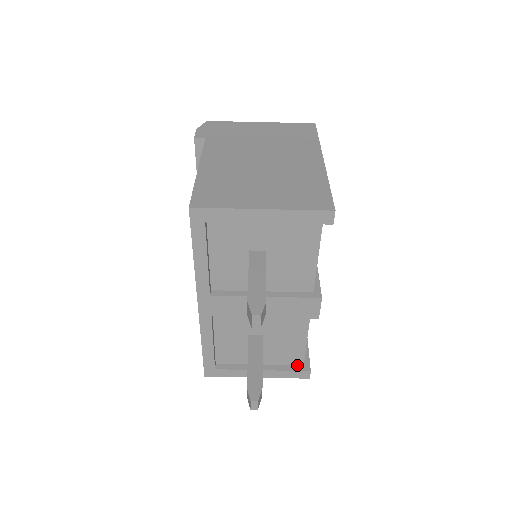
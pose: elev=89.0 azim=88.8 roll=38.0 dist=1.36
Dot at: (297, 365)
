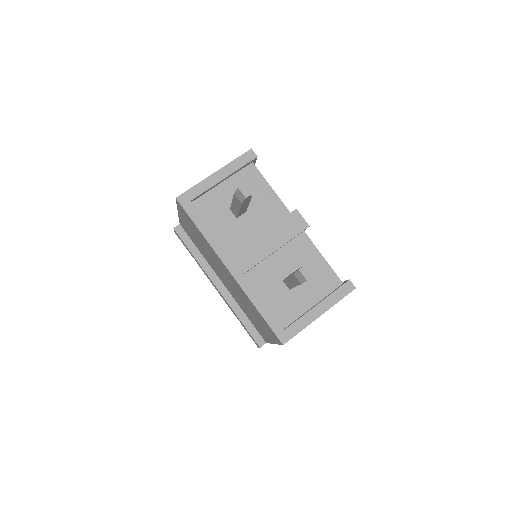
Dot at: occluded
